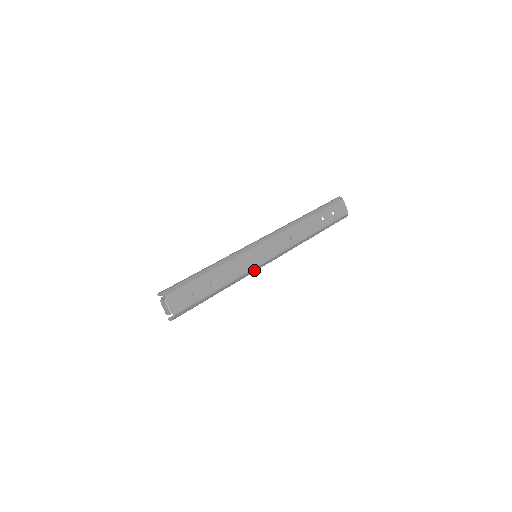
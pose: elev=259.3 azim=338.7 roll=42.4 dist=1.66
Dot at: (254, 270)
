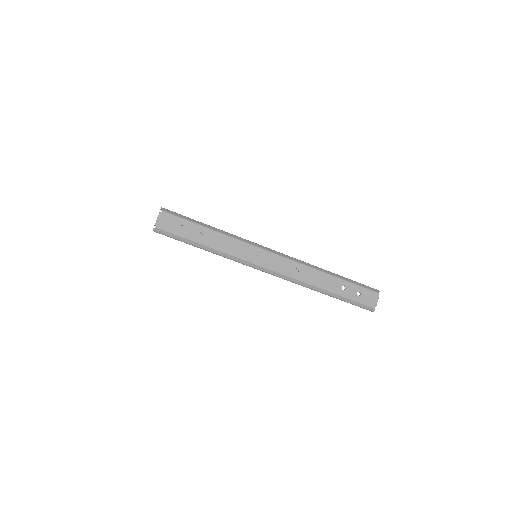
Dot at: (245, 262)
